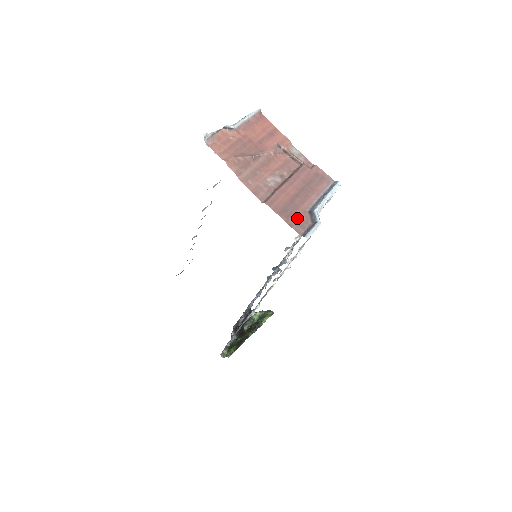
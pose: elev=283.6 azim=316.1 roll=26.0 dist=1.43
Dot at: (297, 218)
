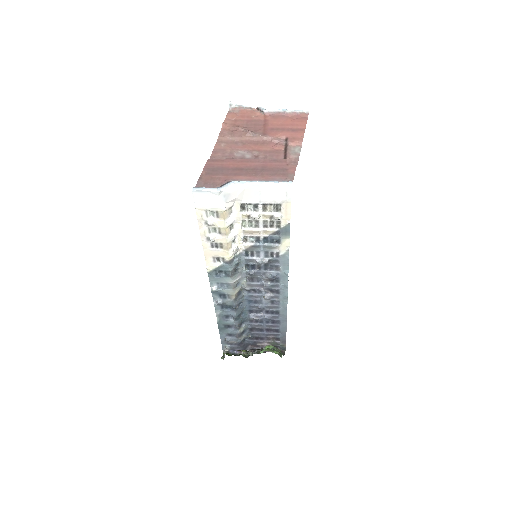
Dot at: (213, 179)
